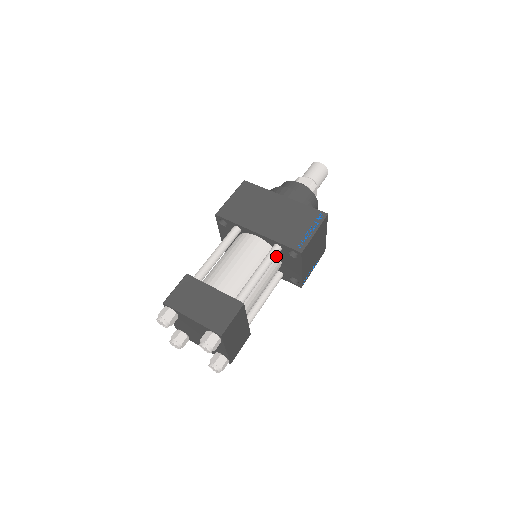
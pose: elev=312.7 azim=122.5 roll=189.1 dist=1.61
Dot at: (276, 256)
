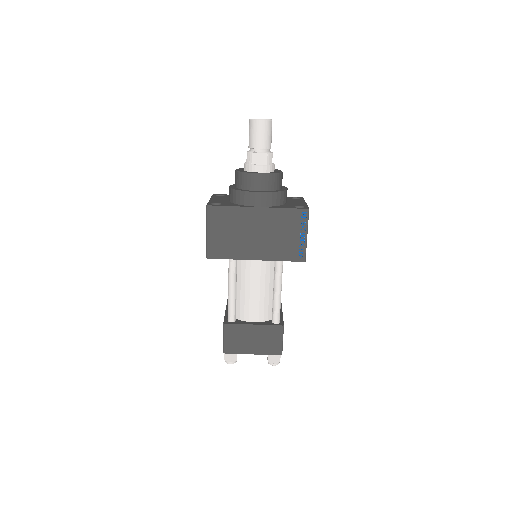
Dot at: (282, 267)
